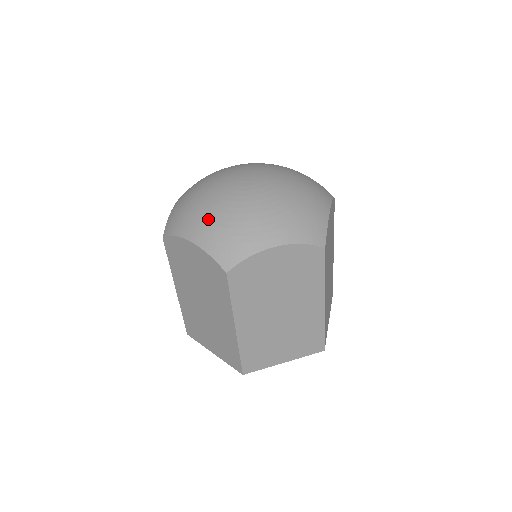
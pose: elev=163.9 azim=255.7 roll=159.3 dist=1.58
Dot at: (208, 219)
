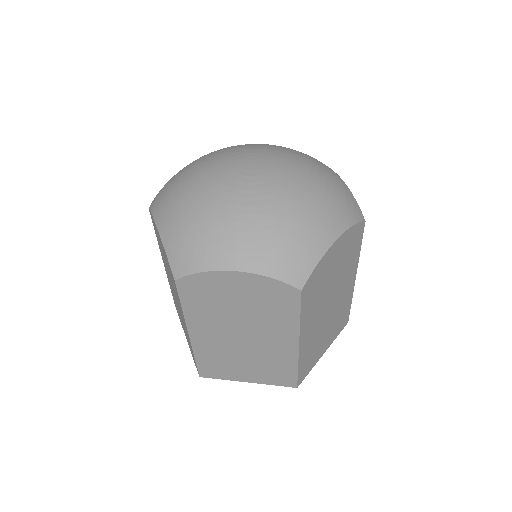
Dot at: (248, 236)
